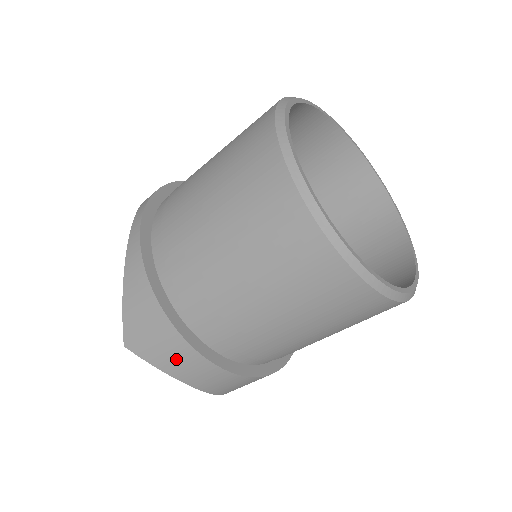
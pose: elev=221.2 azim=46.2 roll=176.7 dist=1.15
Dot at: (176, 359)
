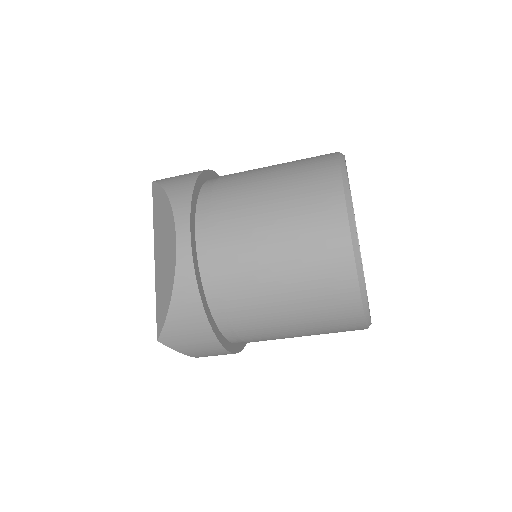
Dot at: (204, 351)
